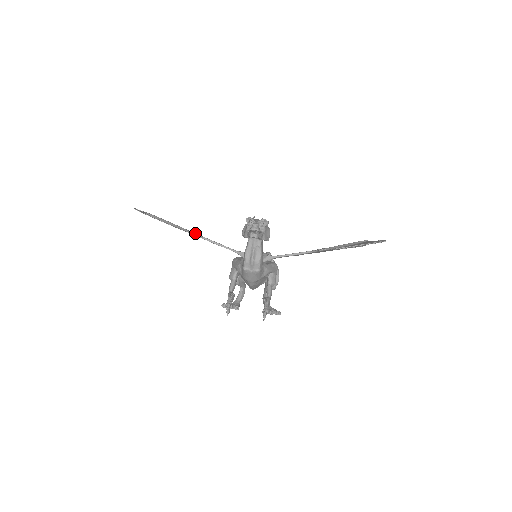
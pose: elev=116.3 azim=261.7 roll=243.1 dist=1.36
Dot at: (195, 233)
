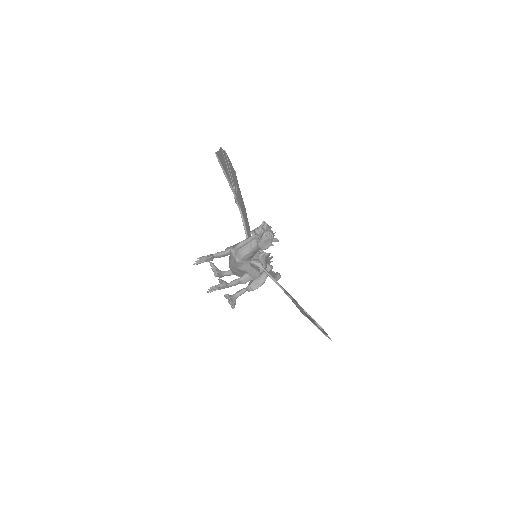
Dot at: (237, 200)
